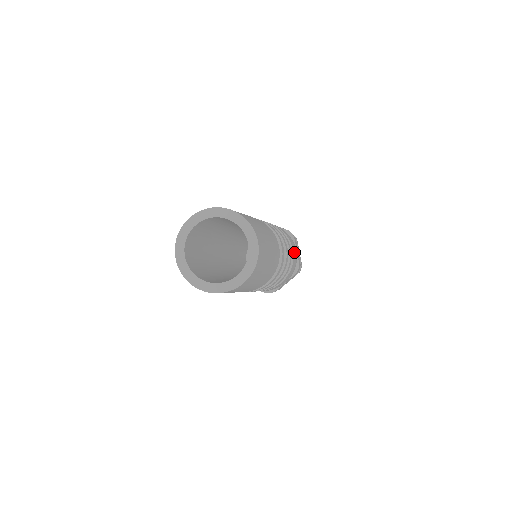
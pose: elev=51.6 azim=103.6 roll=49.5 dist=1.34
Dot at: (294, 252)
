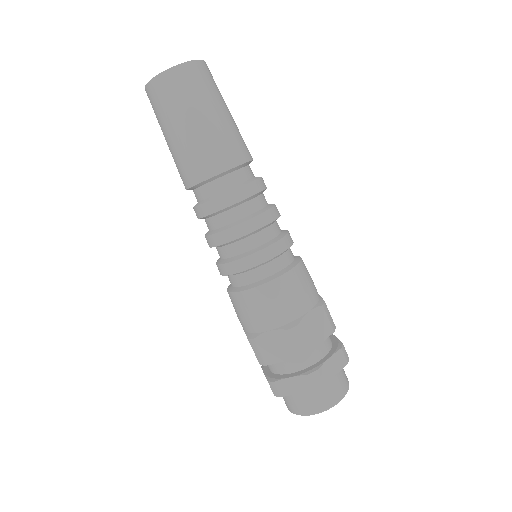
Dot at: occluded
